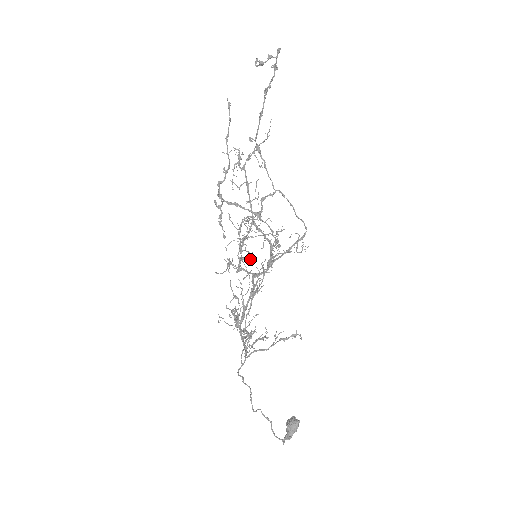
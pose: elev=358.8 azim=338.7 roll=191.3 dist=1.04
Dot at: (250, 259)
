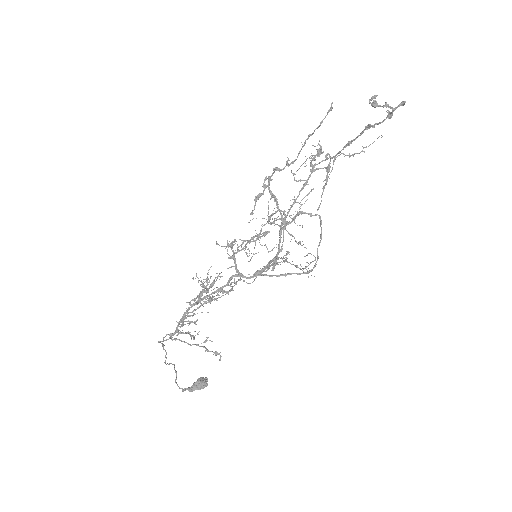
Dot at: (251, 253)
